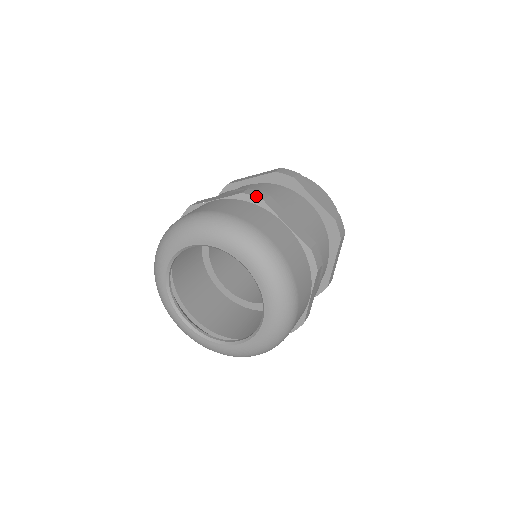
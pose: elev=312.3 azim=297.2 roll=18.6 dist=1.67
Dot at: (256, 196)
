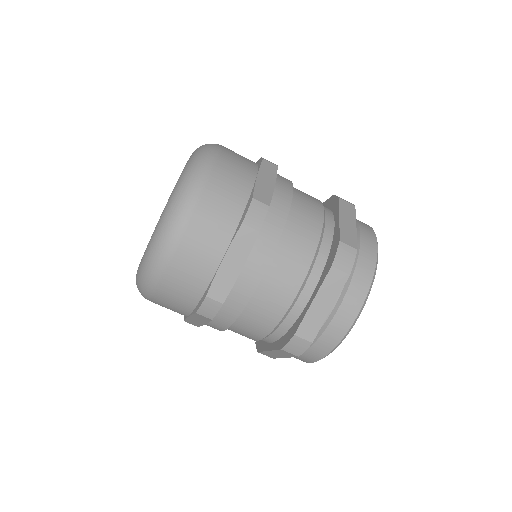
Dot at: occluded
